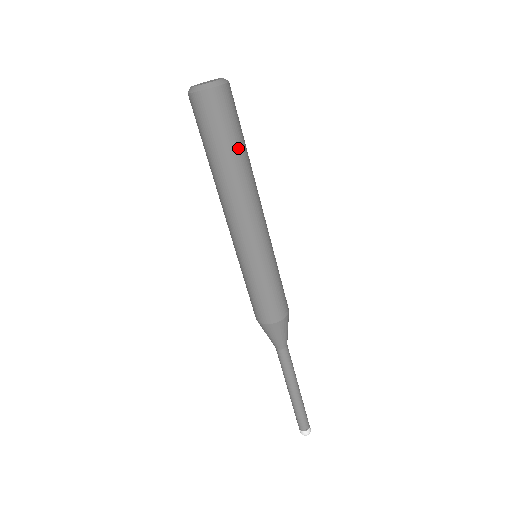
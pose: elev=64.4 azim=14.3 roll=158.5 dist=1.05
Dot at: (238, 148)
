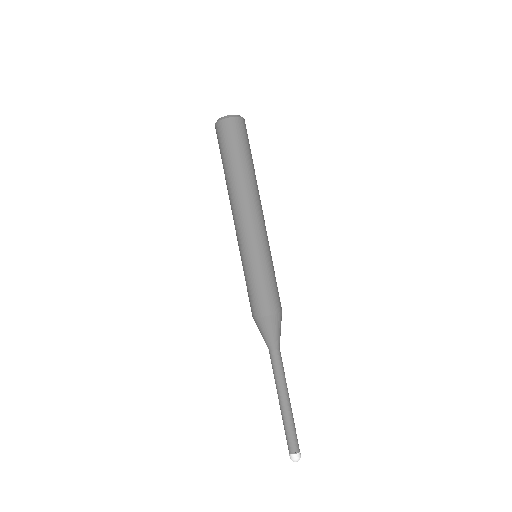
Dot at: (243, 162)
